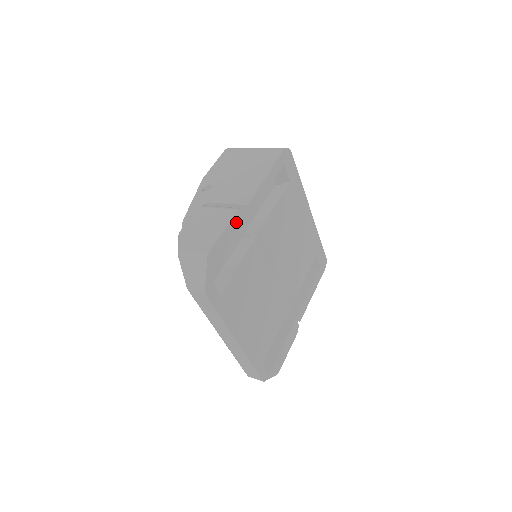
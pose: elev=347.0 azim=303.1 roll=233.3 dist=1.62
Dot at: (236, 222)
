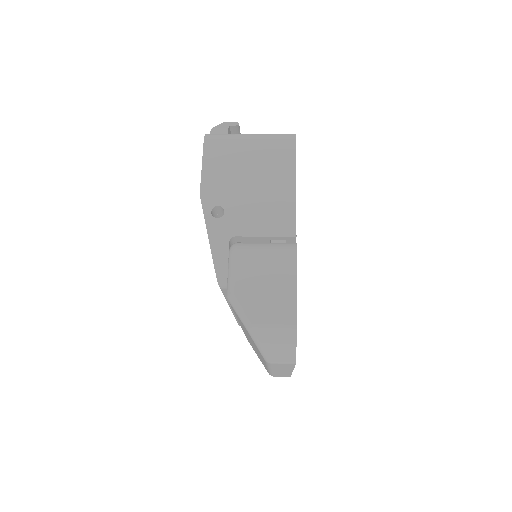
Dot at: occluded
